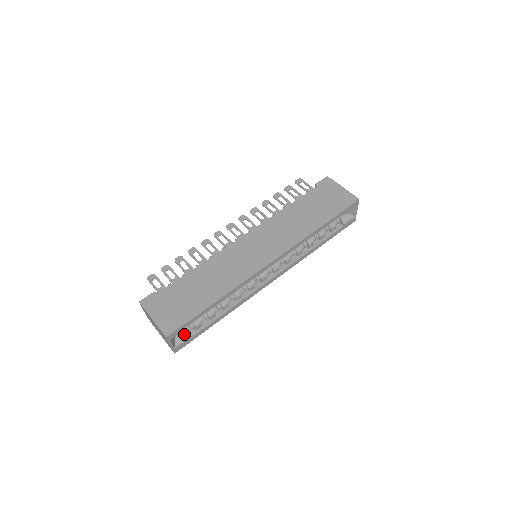
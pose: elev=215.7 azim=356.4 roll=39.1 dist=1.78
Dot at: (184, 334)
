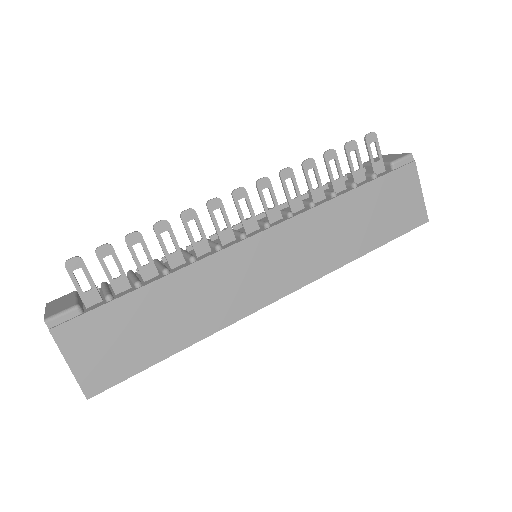
Dot at: occluded
